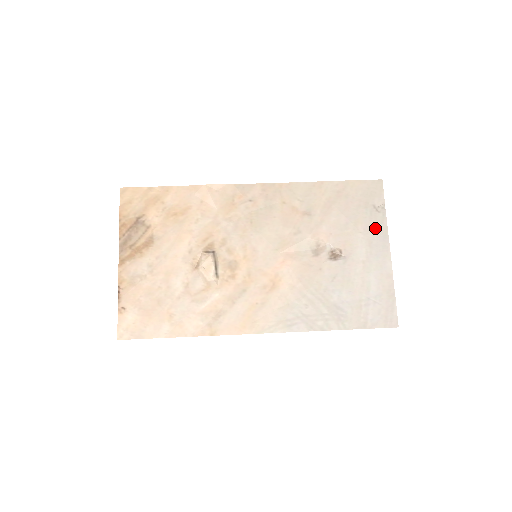
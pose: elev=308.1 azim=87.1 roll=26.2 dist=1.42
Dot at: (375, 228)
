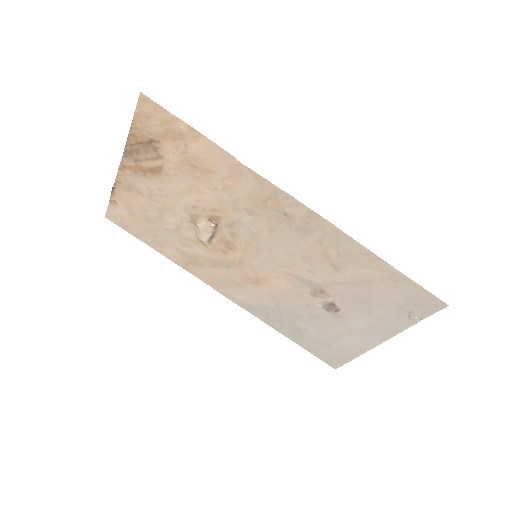
Dot at: (390, 323)
